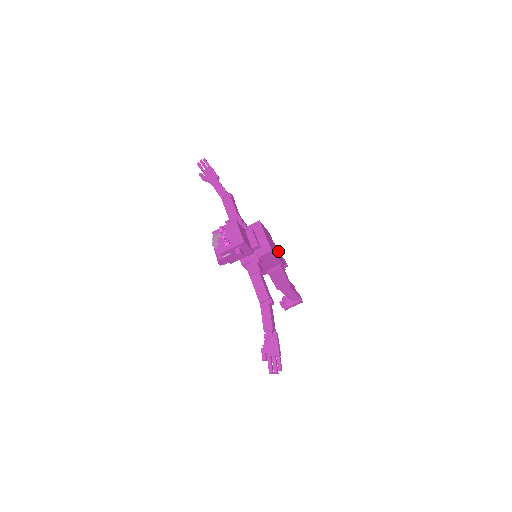
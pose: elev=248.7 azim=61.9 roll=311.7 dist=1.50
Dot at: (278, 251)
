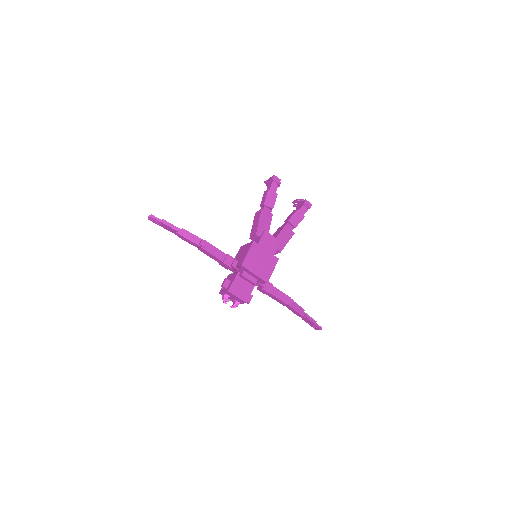
Dot at: (268, 237)
